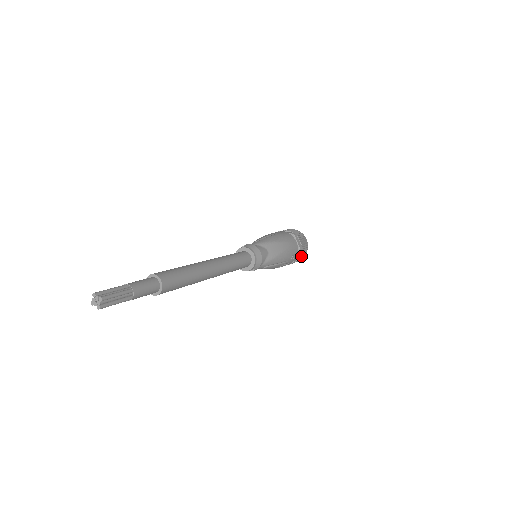
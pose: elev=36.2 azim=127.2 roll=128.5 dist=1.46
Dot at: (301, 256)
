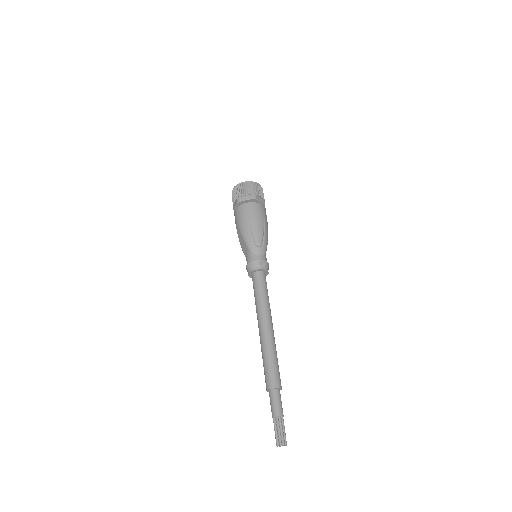
Dot at: occluded
